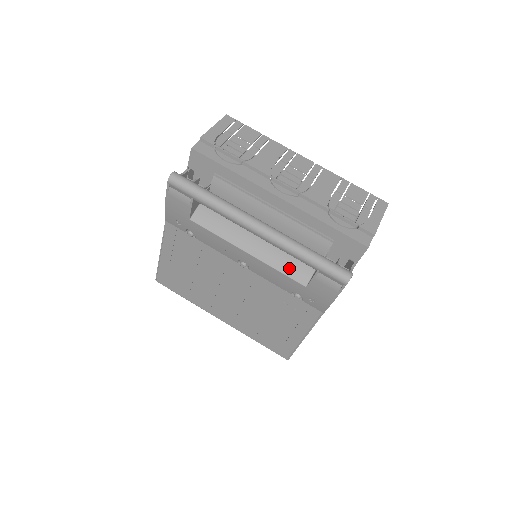
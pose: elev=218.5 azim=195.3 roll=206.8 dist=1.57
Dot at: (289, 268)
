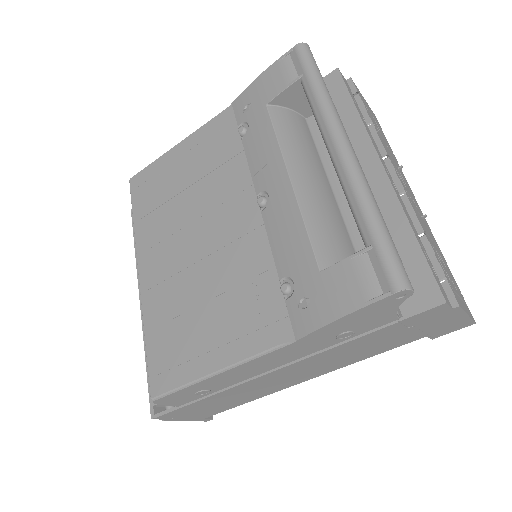
Dot at: (321, 236)
